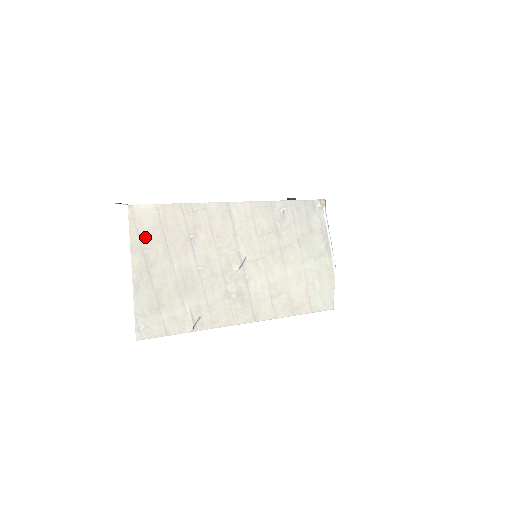
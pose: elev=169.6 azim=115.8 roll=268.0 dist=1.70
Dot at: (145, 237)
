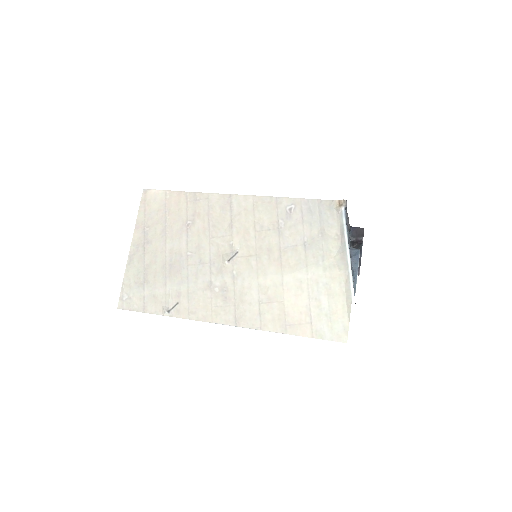
Dot at: (150, 217)
